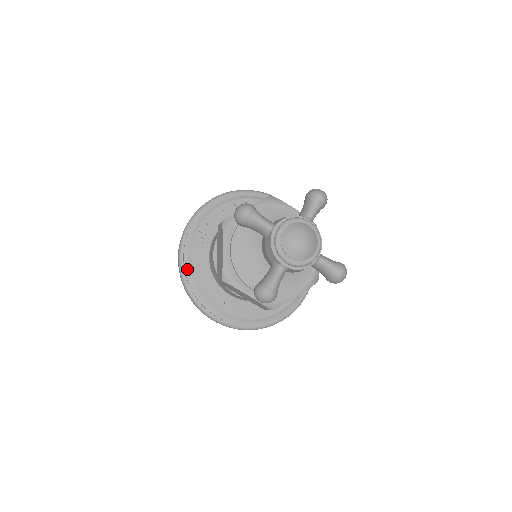
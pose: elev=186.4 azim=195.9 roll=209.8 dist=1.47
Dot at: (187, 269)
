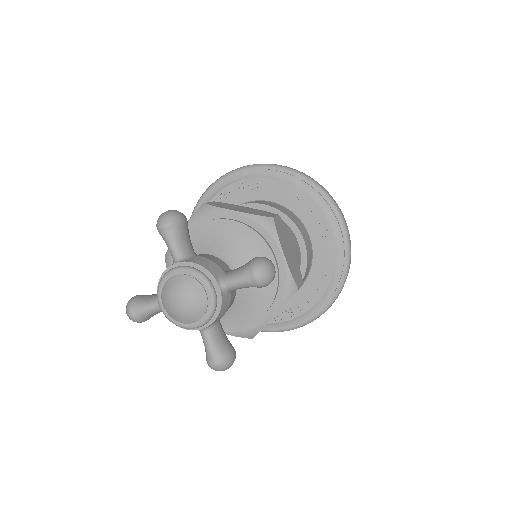
Dot at: occluded
